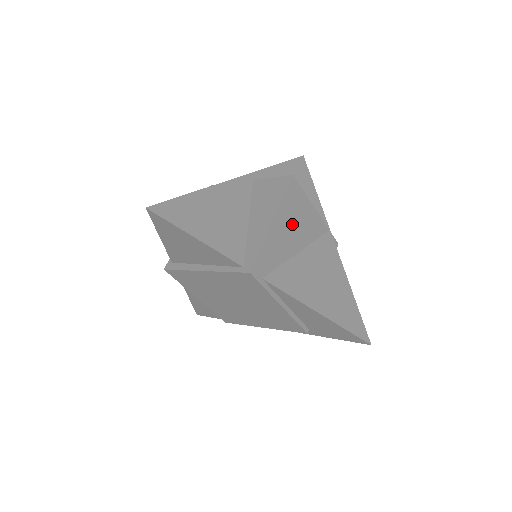
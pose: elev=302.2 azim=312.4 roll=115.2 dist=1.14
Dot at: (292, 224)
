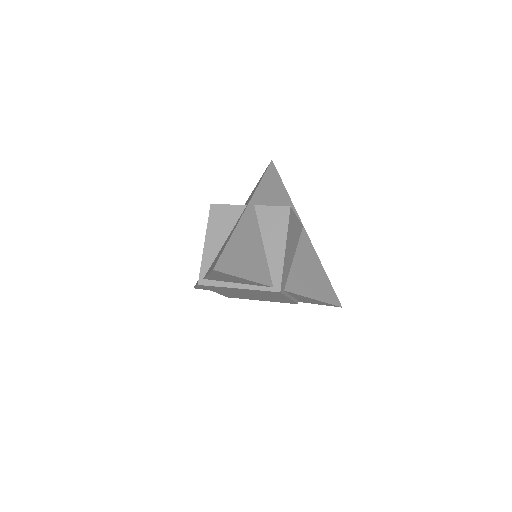
Dot at: (291, 241)
